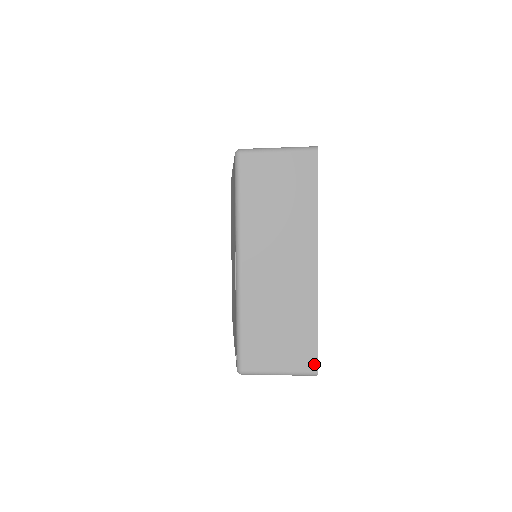
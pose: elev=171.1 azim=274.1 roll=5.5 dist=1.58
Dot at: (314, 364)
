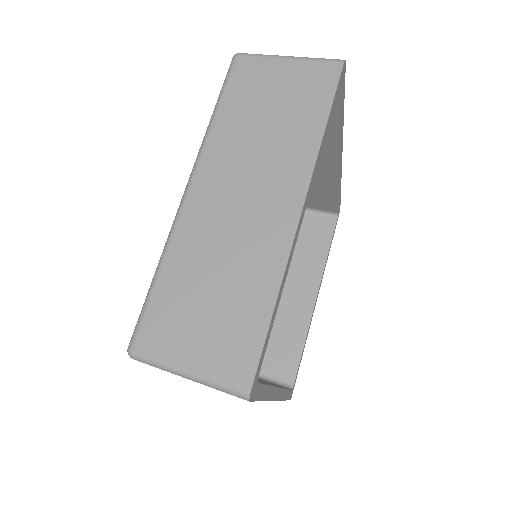
Dot at: (249, 374)
